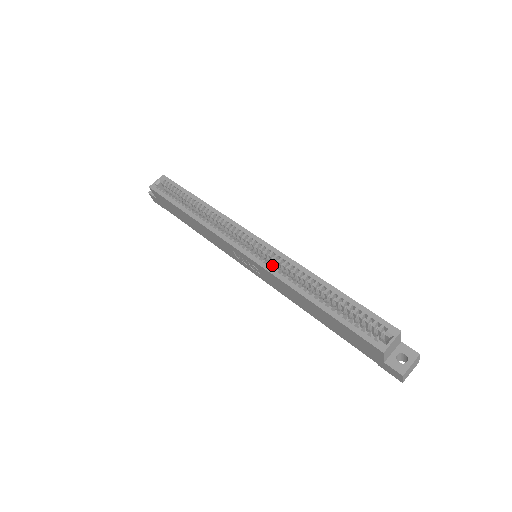
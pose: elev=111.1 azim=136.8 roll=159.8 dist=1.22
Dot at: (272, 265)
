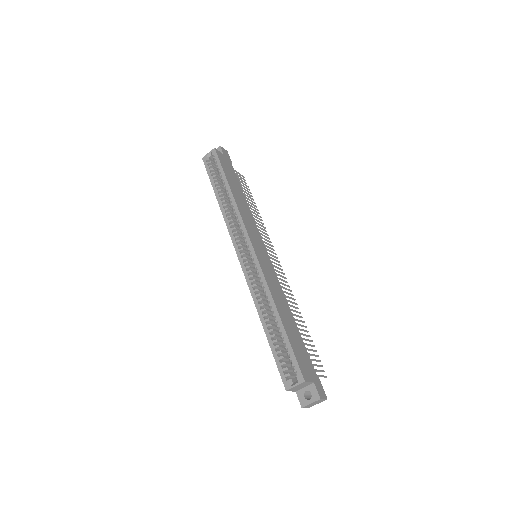
Dot at: (254, 277)
